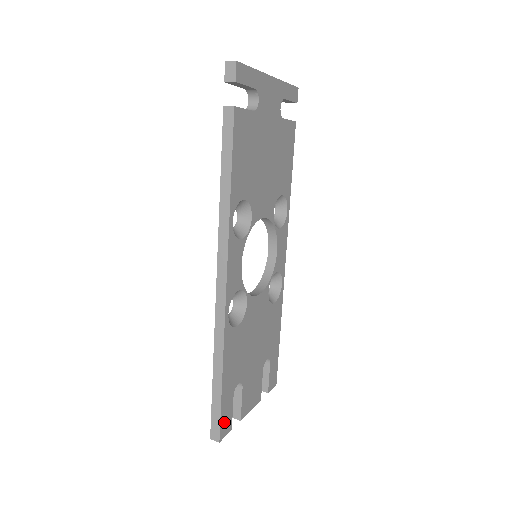
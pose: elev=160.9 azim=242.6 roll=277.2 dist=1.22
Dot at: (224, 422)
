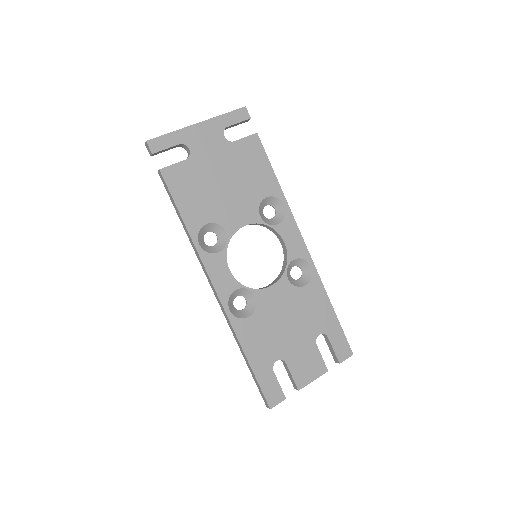
Dot at: (270, 393)
